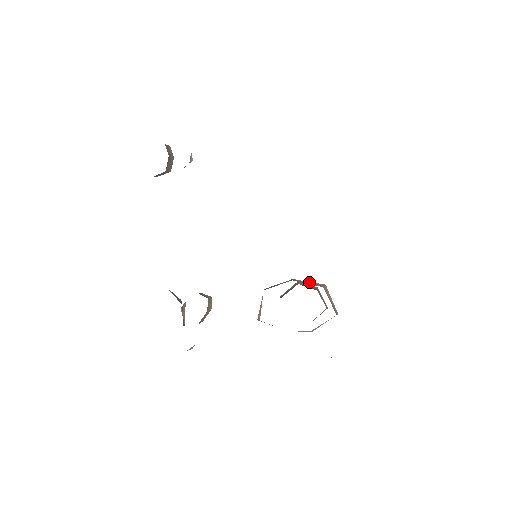
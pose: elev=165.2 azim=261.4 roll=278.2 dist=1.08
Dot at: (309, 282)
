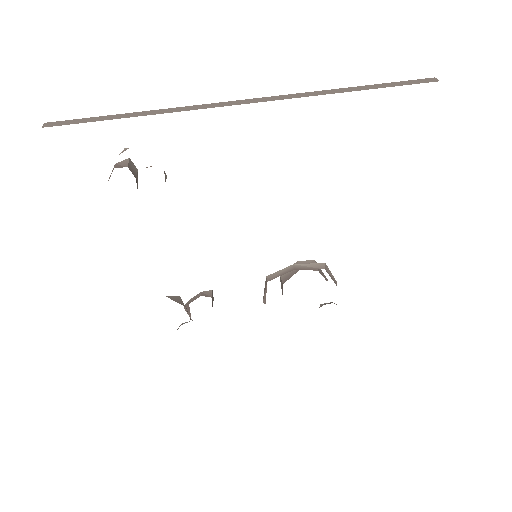
Dot at: (310, 265)
